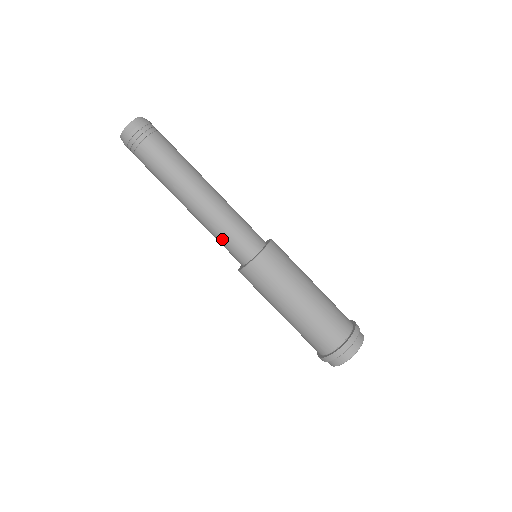
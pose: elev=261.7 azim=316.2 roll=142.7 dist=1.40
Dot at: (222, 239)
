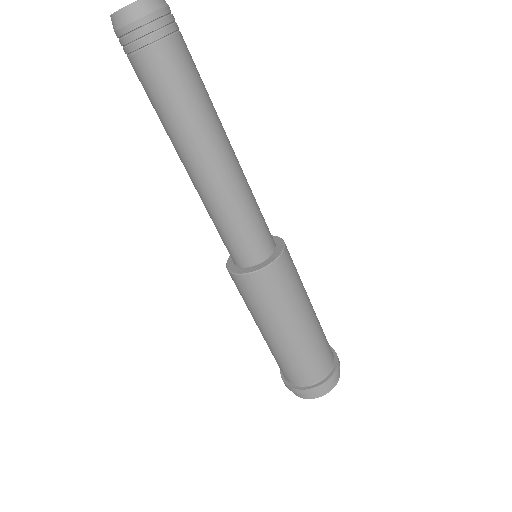
Dot at: occluded
